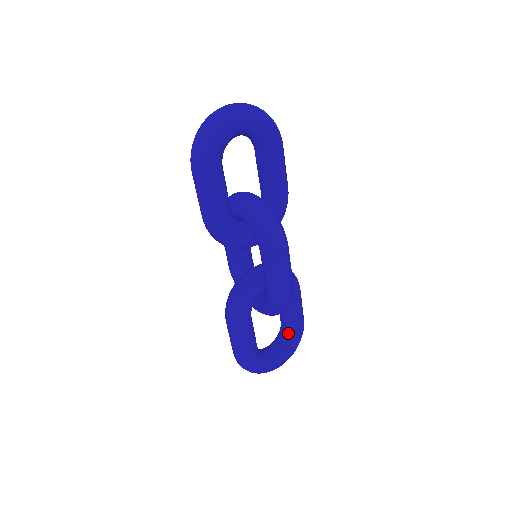
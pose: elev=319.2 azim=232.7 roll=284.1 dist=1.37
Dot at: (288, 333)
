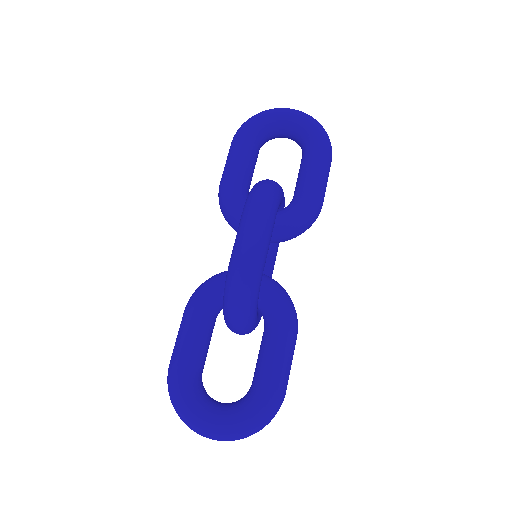
Dot at: (250, 391)
